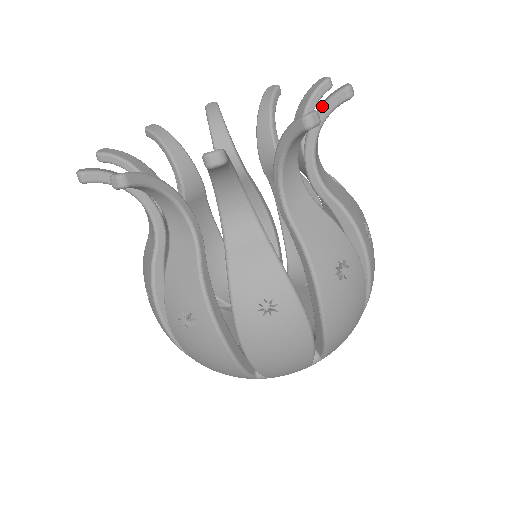
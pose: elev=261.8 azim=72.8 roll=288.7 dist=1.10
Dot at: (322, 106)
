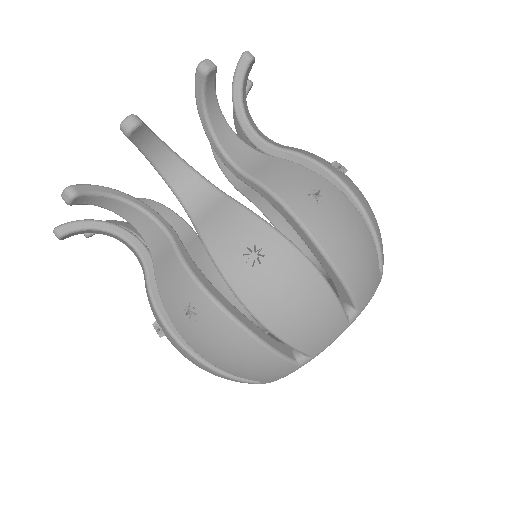
Dot at: occluded
